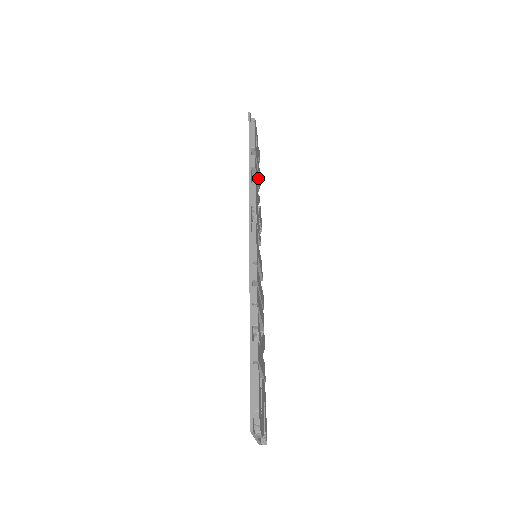
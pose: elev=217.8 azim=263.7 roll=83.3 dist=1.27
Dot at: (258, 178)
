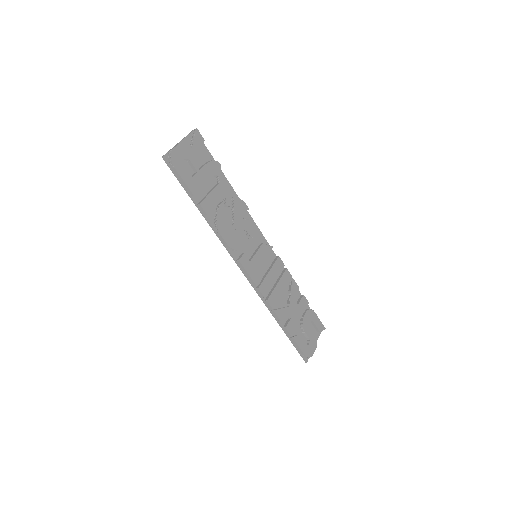
Dot at: (215, 190)
